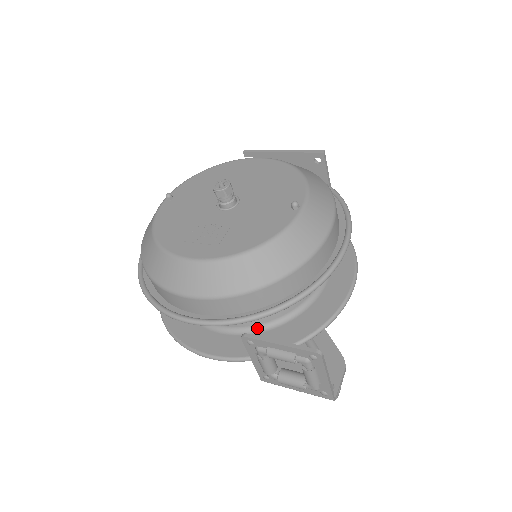
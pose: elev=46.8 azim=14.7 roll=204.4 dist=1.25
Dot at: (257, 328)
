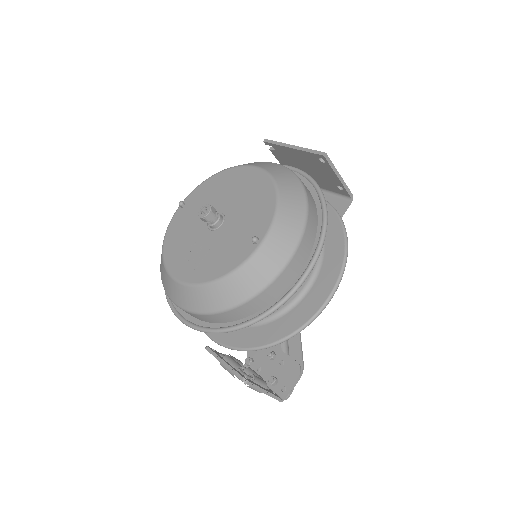
Dot at: occluded
